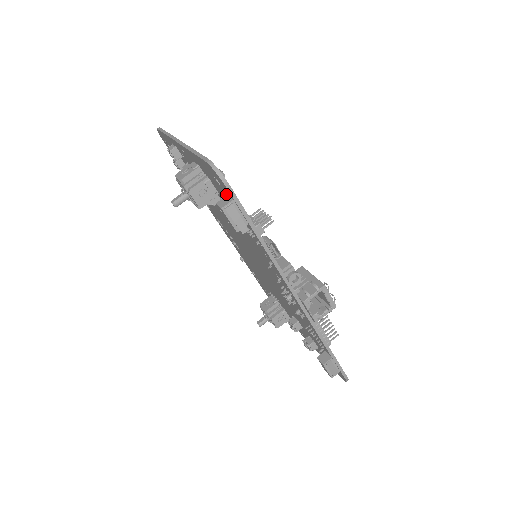
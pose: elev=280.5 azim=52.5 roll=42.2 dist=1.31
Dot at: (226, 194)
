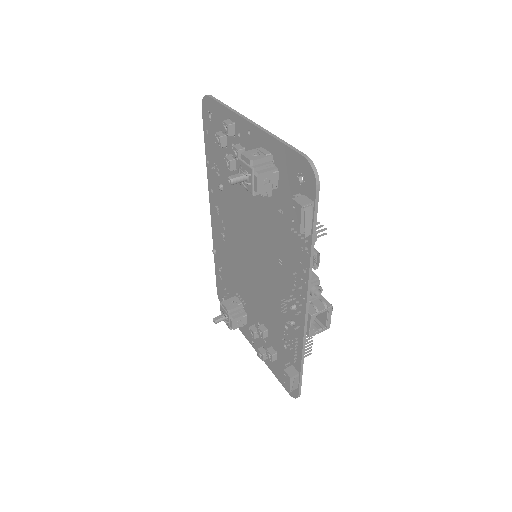
Dot at: (302, 193)
